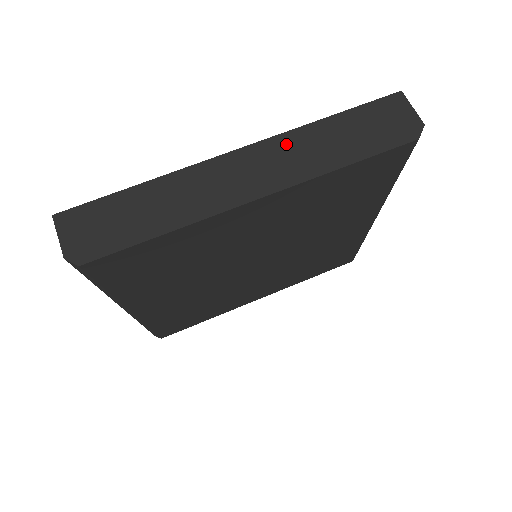
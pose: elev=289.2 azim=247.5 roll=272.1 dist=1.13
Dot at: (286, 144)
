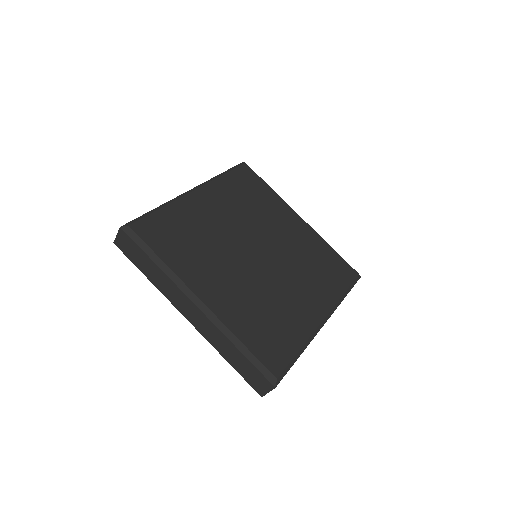
Dot at: occluded
